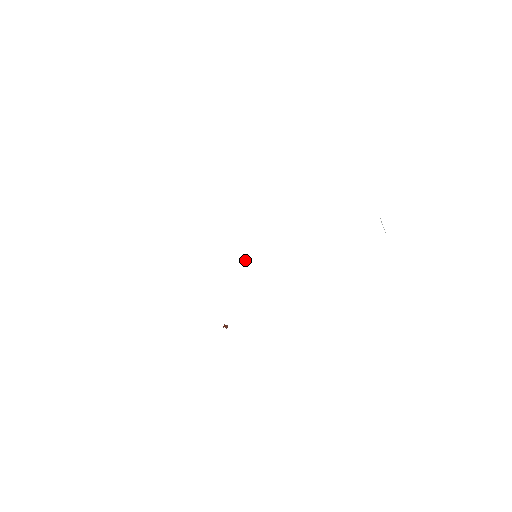
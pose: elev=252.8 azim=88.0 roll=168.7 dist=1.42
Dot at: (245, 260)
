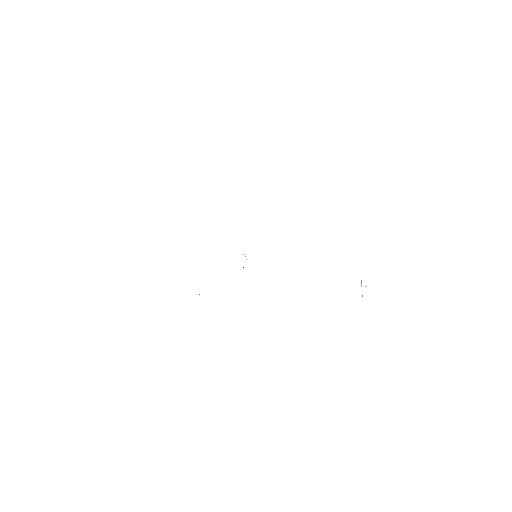
Dot at: occluded
